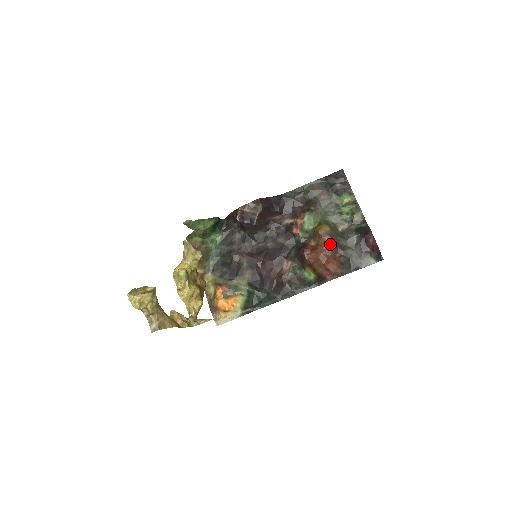
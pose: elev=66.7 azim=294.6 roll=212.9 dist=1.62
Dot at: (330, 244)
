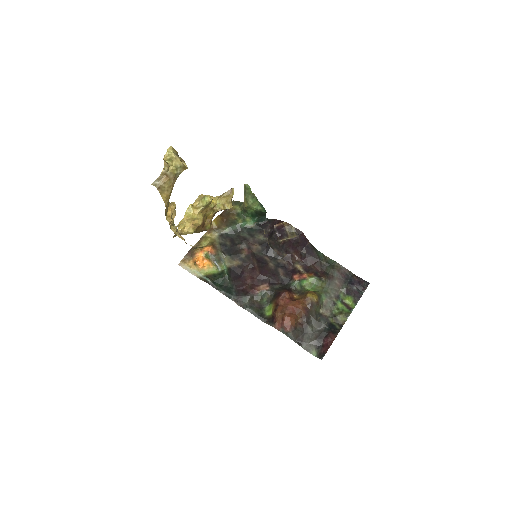
Dot at: (305, 308)
